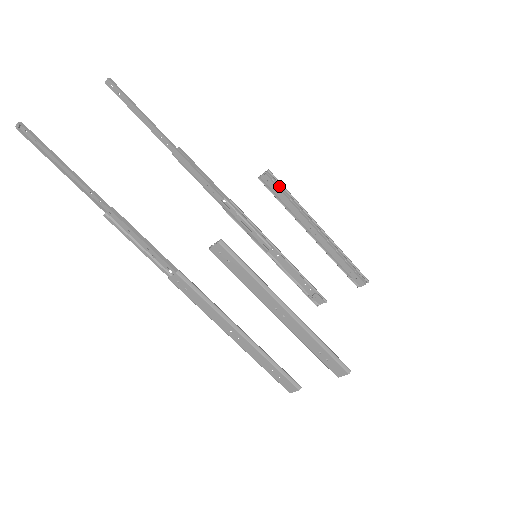
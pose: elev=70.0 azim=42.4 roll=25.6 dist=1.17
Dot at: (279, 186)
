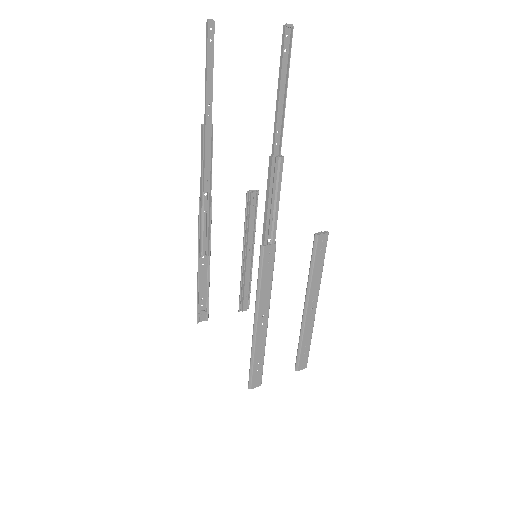
Dot at: (256, 207)
